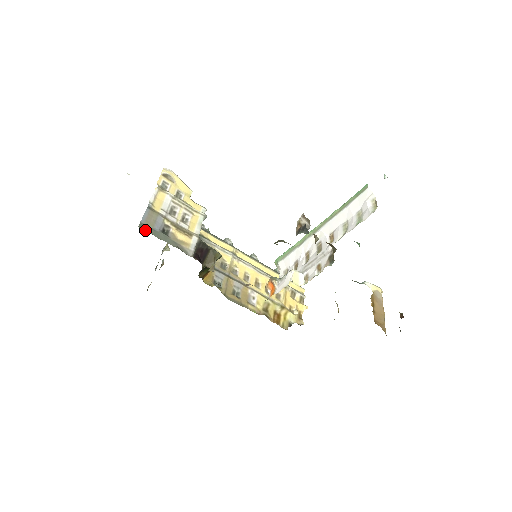
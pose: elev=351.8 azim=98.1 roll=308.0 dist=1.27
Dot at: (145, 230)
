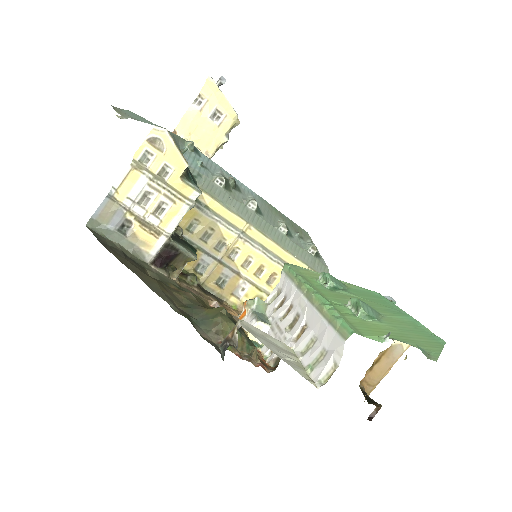
Dot at: (94, 229)
